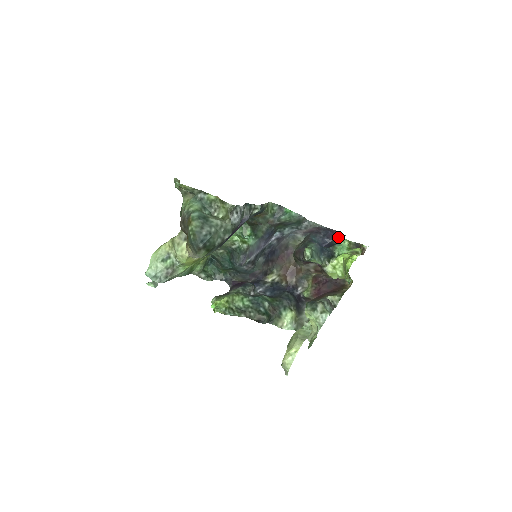
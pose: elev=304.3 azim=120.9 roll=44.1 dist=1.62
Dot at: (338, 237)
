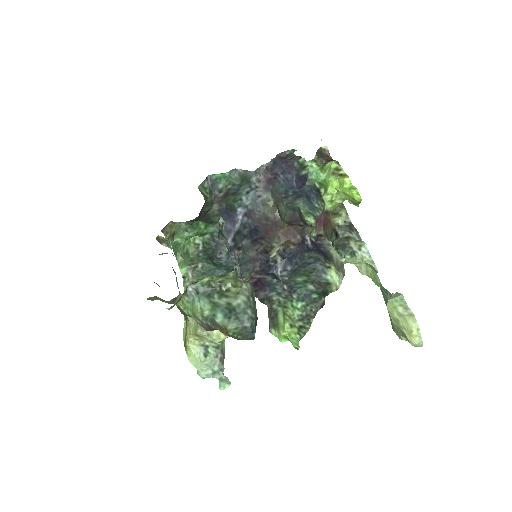
Dot at: (295, 163)
